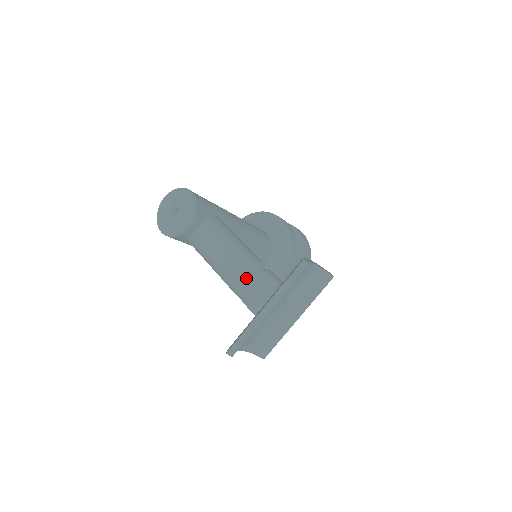
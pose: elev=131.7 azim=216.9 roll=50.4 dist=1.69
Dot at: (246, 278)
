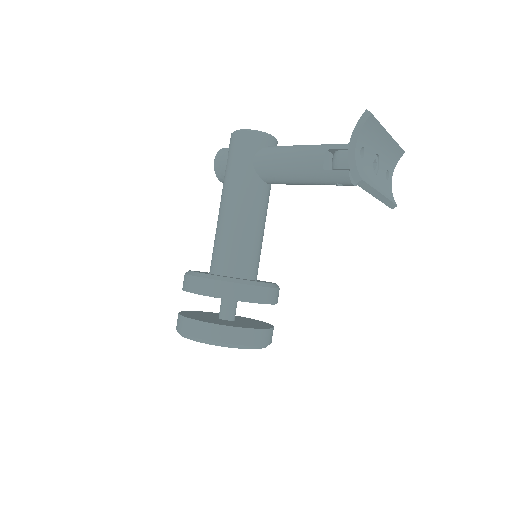
Dot at: occluded
